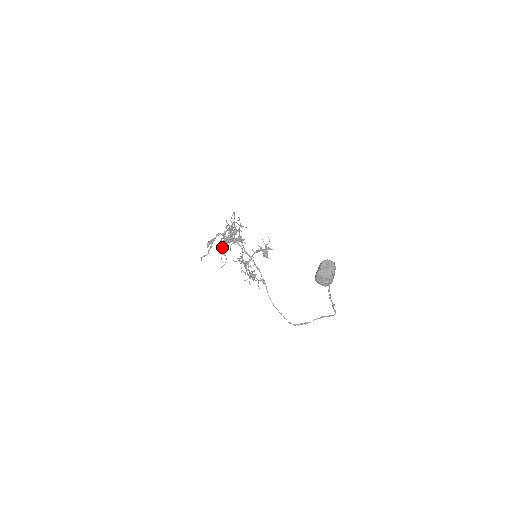
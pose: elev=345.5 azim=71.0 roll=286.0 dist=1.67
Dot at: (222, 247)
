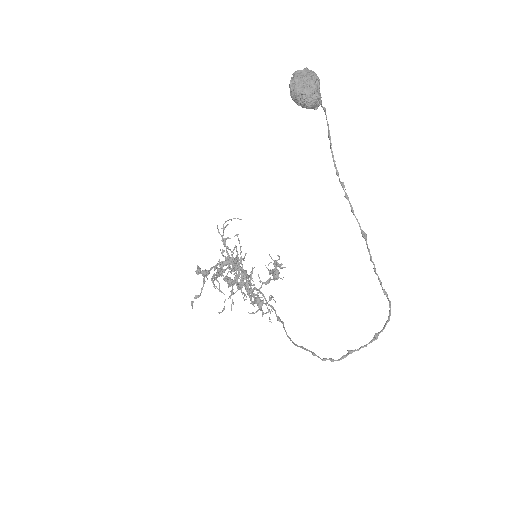
Dot at: occluded
